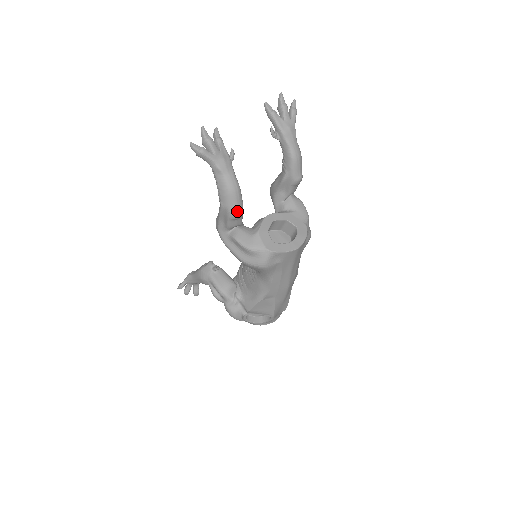
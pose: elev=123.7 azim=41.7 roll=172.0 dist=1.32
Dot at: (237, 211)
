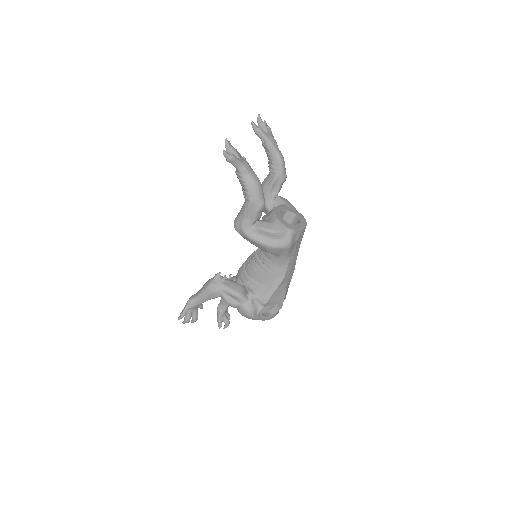
Dot at: (264, 202)
